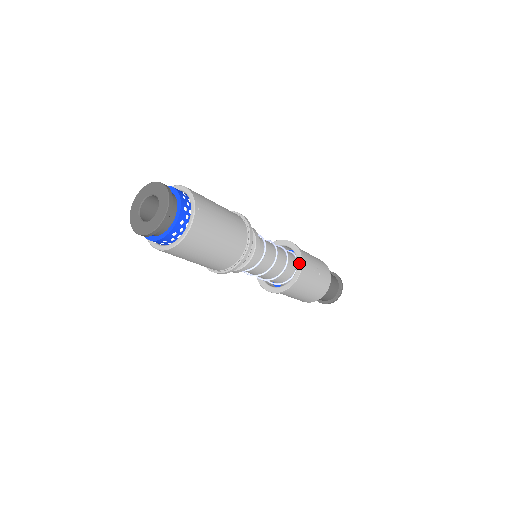
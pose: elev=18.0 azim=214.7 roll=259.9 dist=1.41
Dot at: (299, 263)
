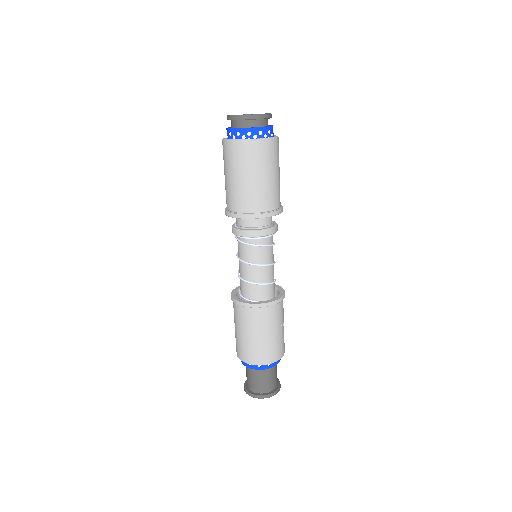
Dot at: (282, 293)
